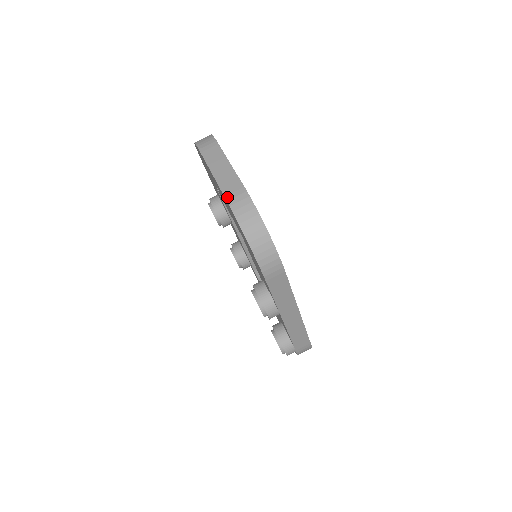
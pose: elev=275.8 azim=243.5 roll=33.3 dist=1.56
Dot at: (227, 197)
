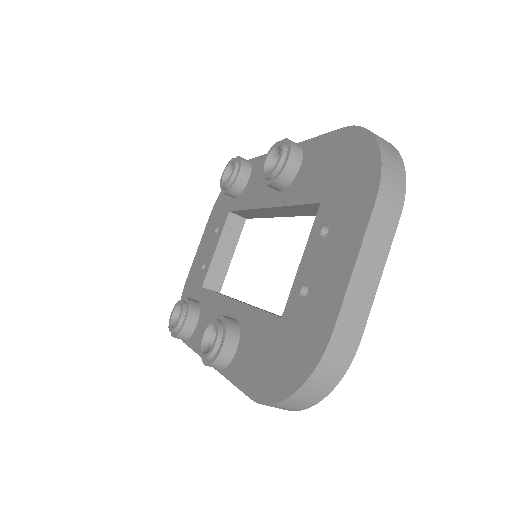
Dot at: (335, 334)
